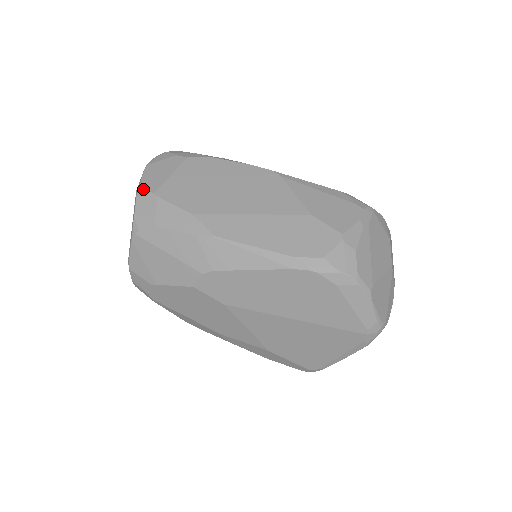
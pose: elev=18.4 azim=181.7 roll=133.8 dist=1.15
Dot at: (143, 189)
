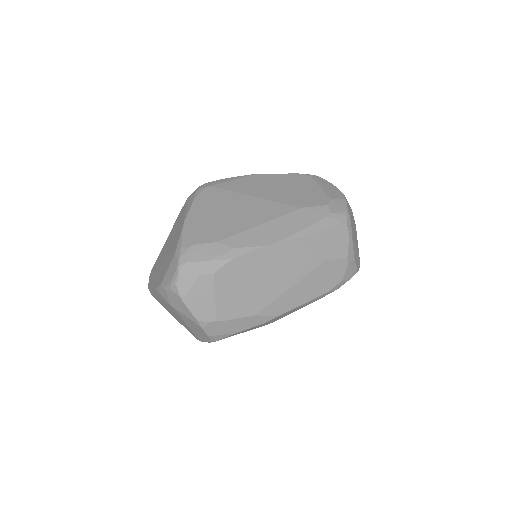
Dot at: (204, 322)
